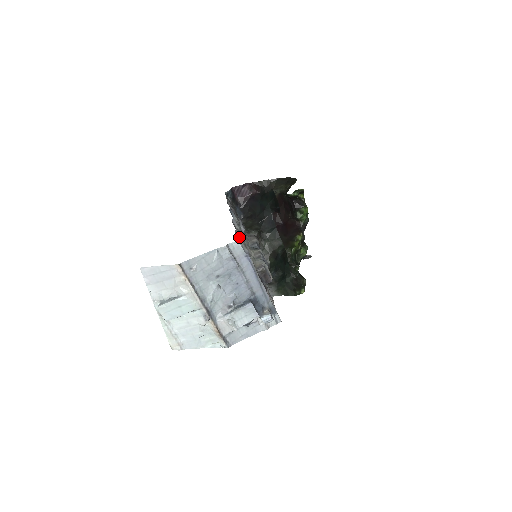
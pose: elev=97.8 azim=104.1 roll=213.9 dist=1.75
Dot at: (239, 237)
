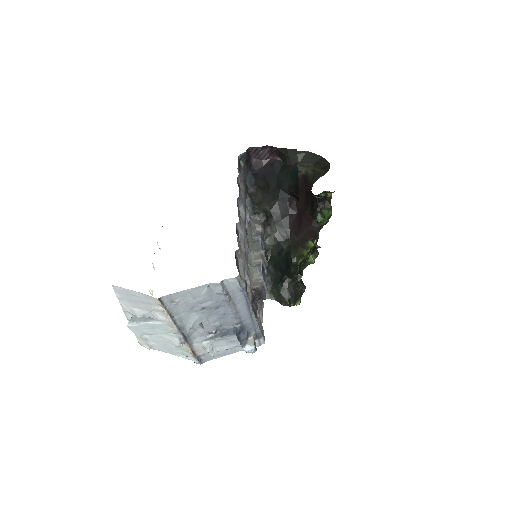
Dot at: (239, 257)
